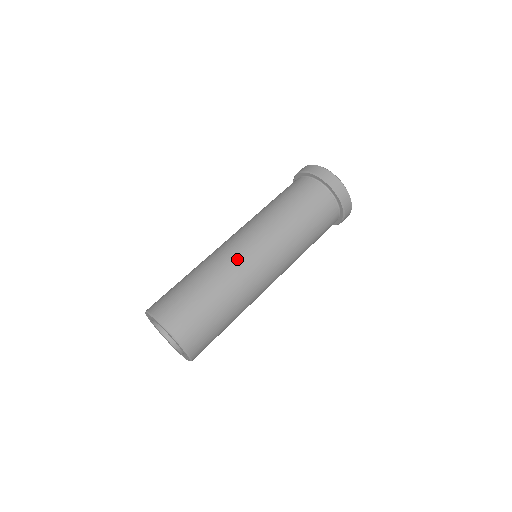
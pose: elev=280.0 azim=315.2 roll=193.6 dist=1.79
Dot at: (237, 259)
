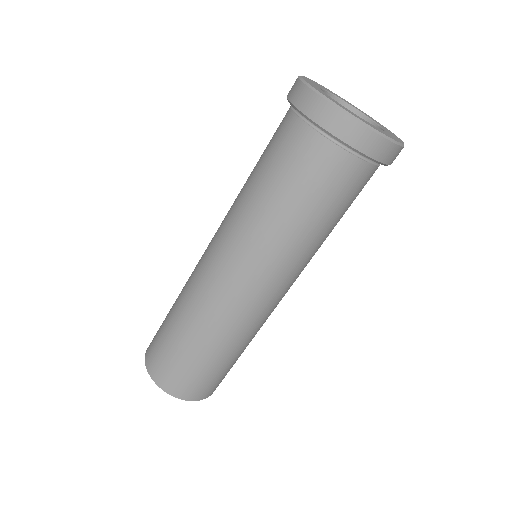
Dot at: (208, 293)
